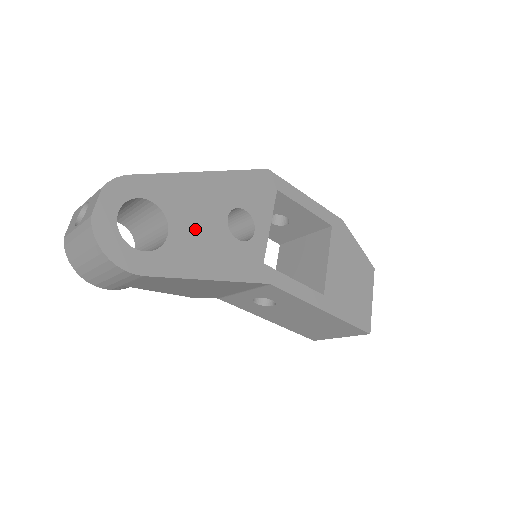
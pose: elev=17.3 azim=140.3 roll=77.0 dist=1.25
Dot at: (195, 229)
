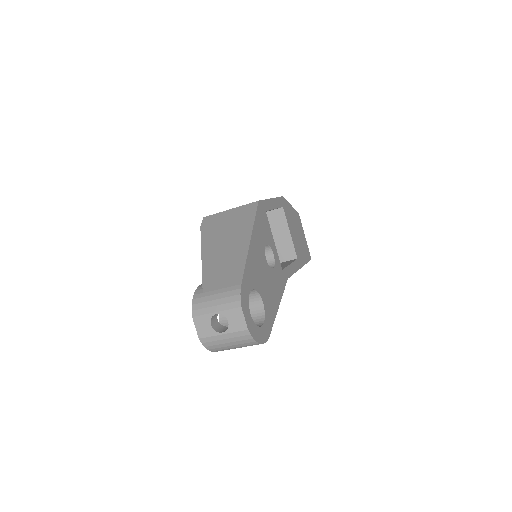
Dot at: (265, 284)
